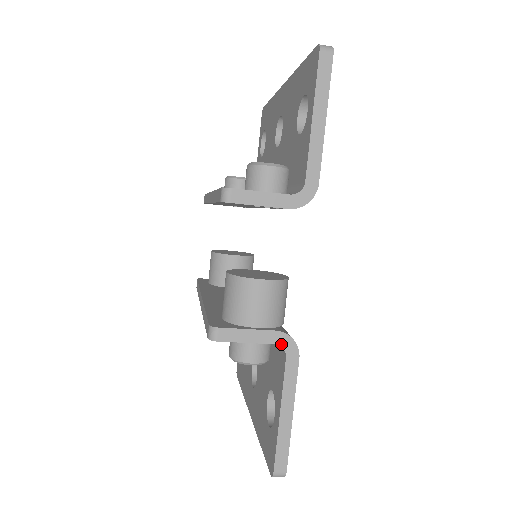
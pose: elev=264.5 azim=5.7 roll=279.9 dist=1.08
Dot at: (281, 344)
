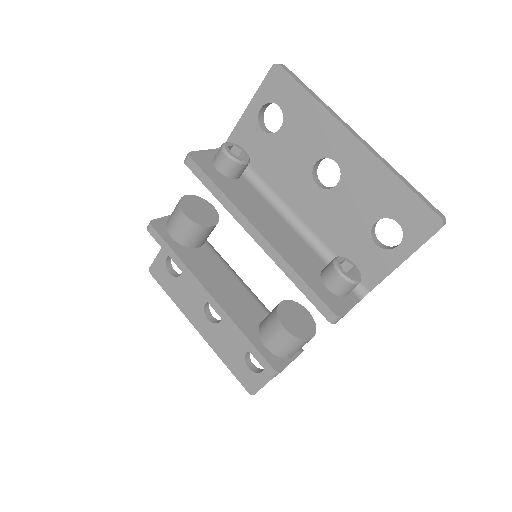
Dot at: occluded
